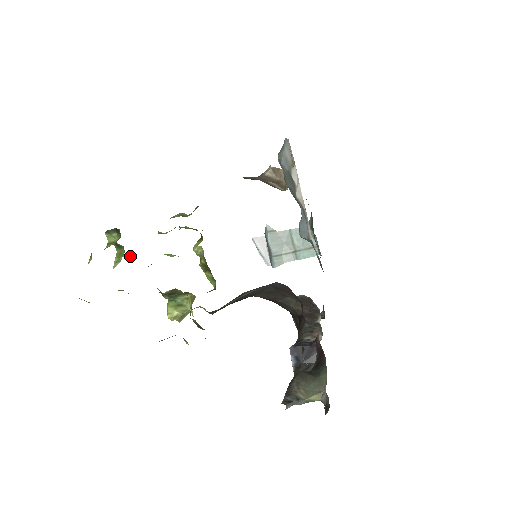
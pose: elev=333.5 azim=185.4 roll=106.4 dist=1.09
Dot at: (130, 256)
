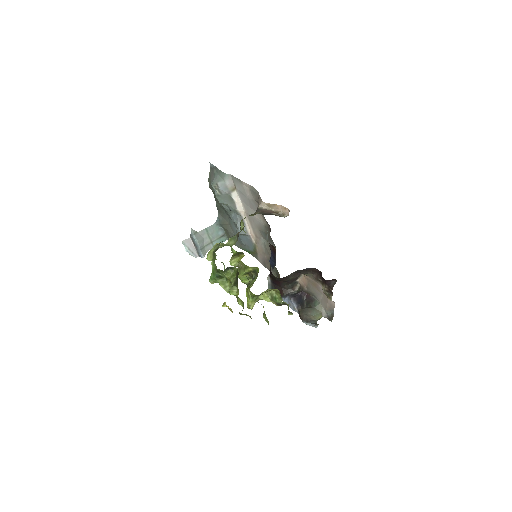
Dot at: occluded
